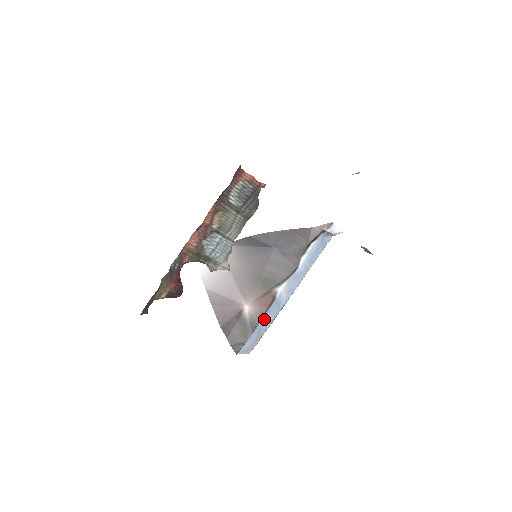
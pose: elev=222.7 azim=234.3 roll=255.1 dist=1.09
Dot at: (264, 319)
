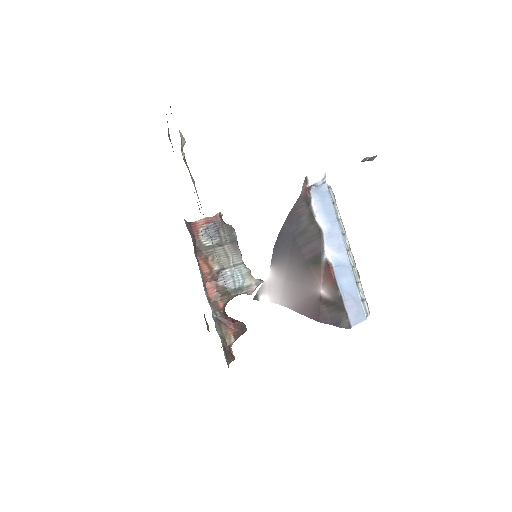
Dot at: (343, 285)
